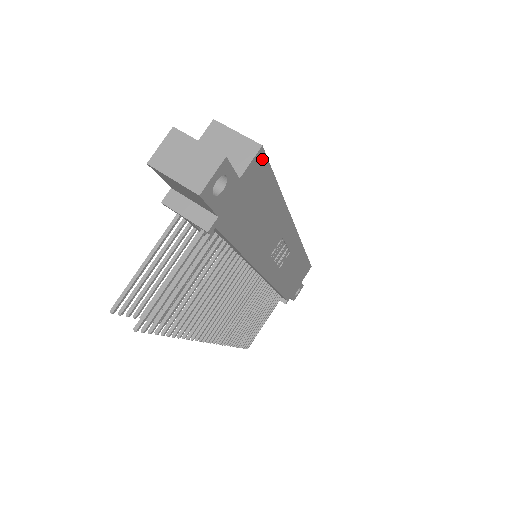
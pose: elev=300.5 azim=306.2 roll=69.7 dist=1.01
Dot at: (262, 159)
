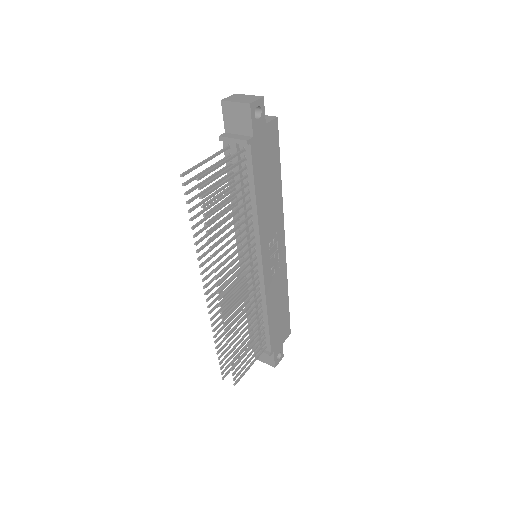
Dot at: (276, 128)
